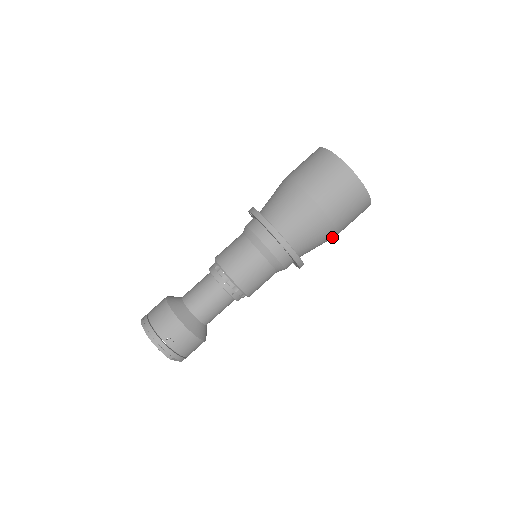
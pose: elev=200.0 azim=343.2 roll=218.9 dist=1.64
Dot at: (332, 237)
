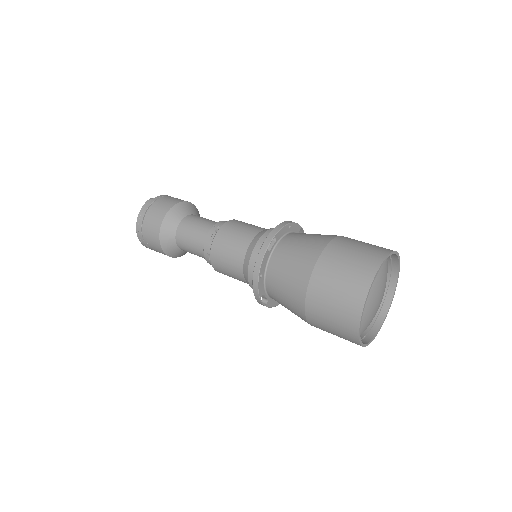
Dot at: occluded
